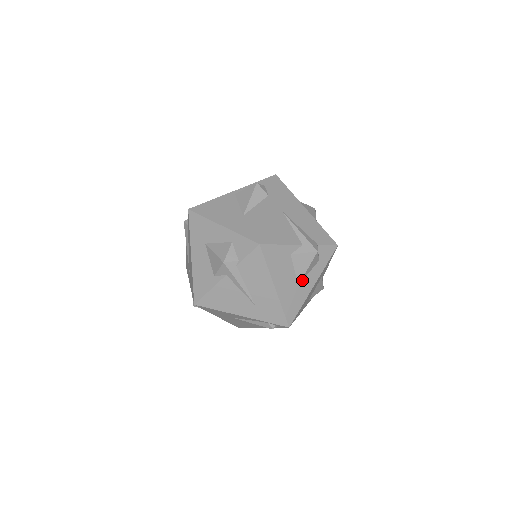
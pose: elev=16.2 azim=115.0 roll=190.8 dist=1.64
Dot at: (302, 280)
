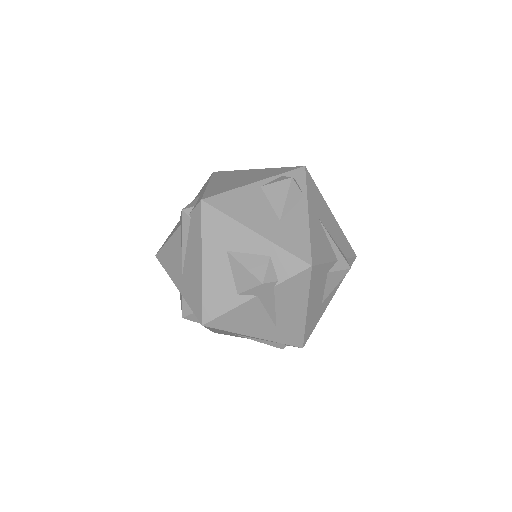
Dot at: (325, 297)
